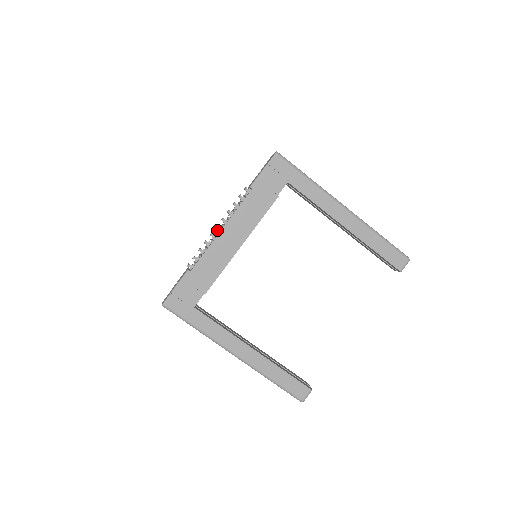
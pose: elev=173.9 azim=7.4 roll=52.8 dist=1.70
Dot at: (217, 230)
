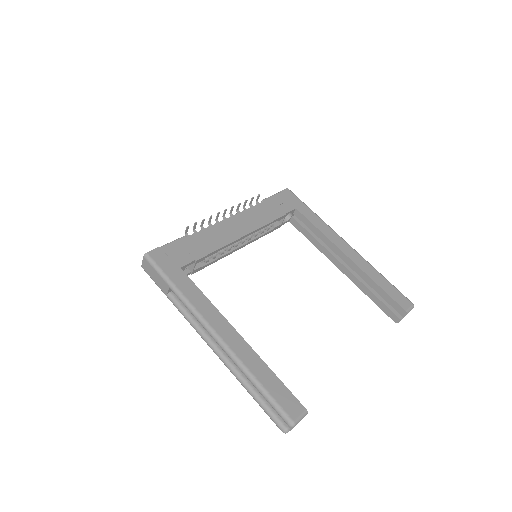
Dot at: occluded
